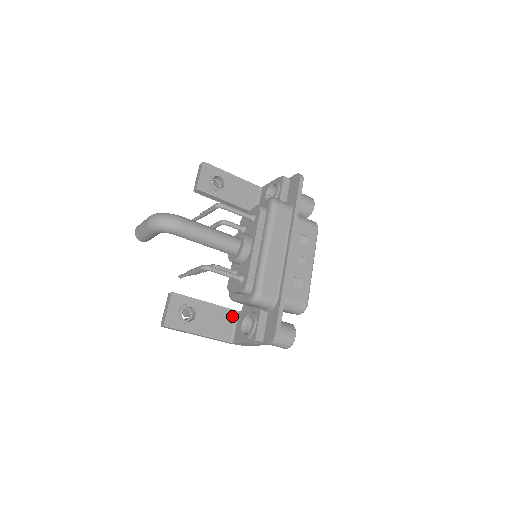
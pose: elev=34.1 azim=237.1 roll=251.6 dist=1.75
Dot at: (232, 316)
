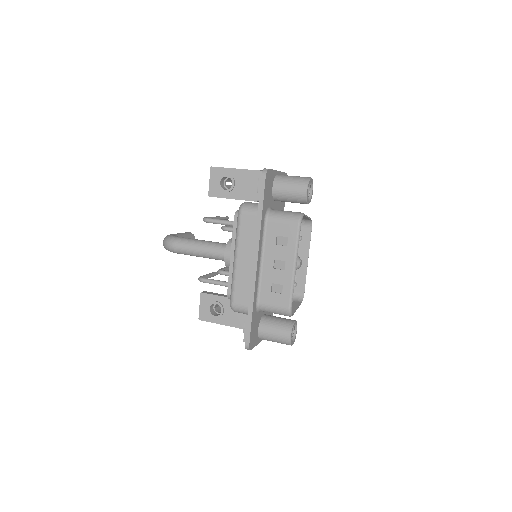
Dot at: occluded
